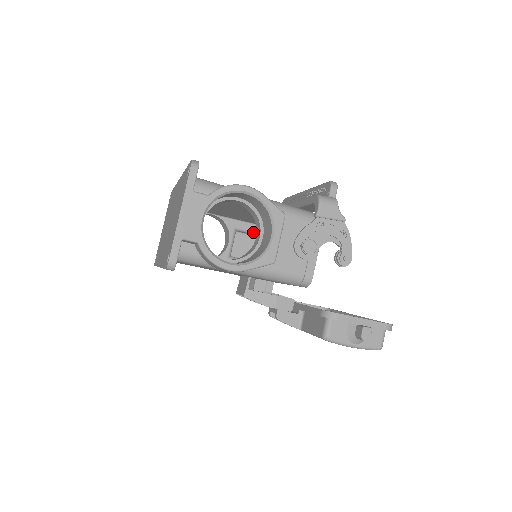
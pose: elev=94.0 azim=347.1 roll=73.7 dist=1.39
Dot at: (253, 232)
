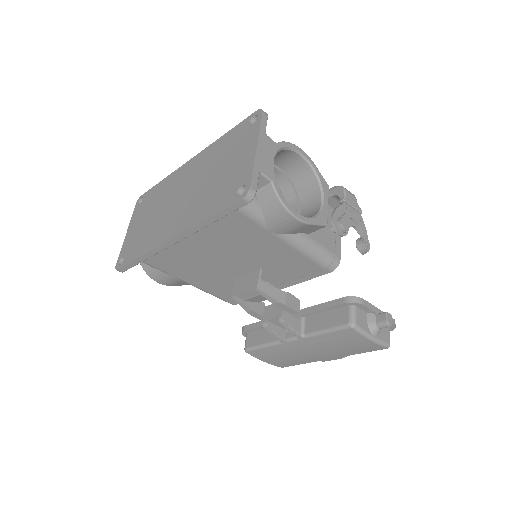
Dot at: occluded
